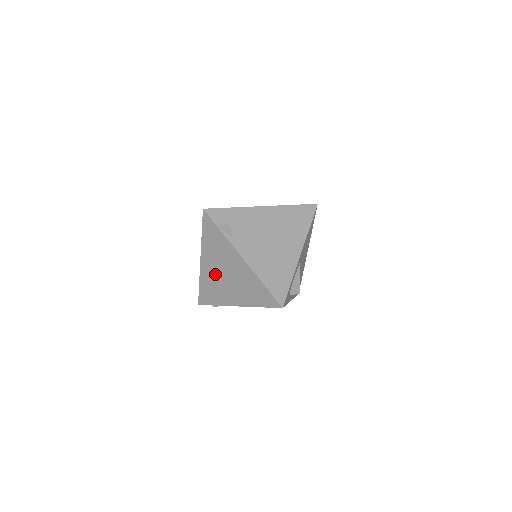
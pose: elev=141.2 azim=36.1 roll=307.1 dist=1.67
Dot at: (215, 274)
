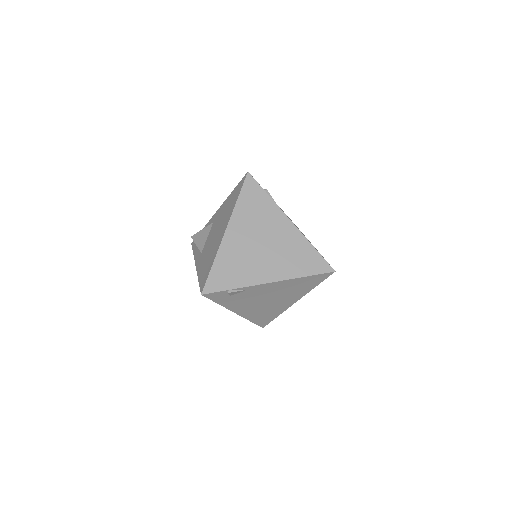
Dot at: (245, 245)
